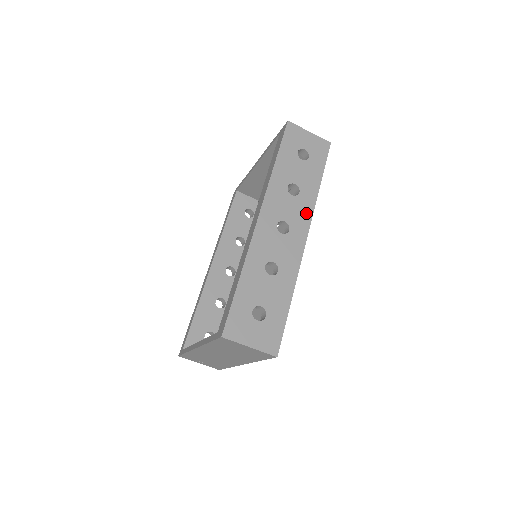
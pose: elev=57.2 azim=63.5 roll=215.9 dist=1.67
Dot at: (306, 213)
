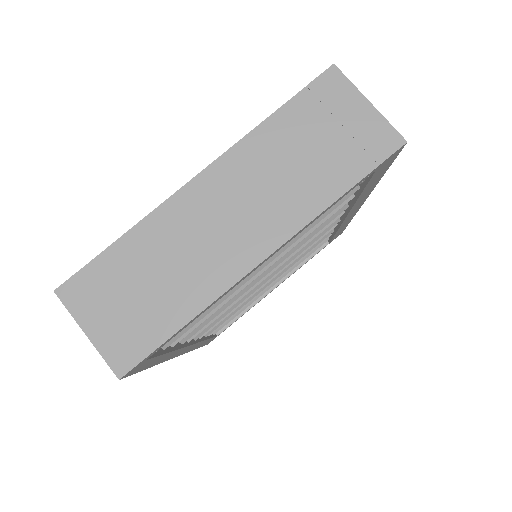
Dot at: occluded
